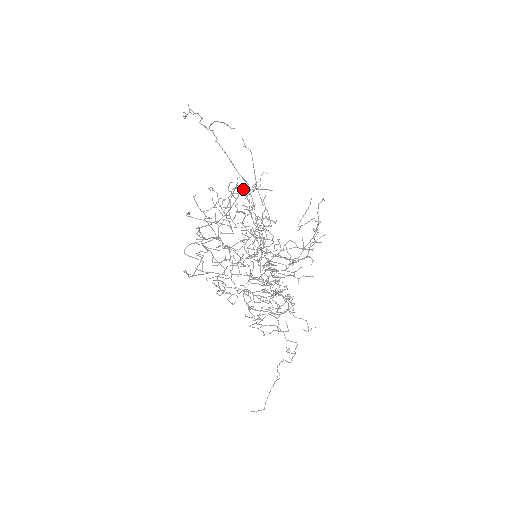
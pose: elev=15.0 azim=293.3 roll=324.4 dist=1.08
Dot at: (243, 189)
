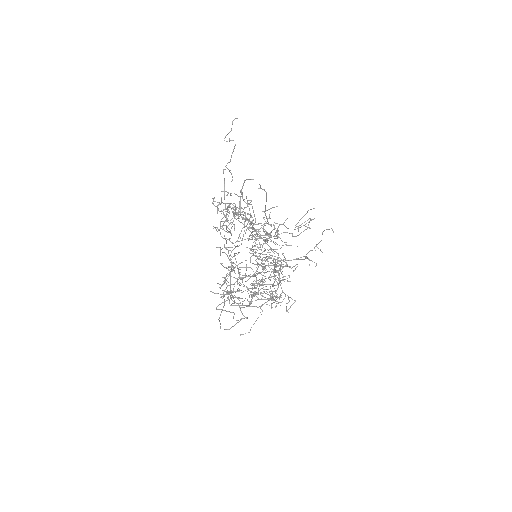
Dot at: occluded
